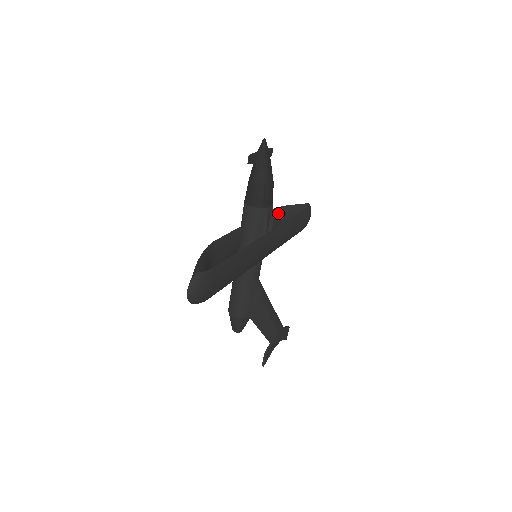
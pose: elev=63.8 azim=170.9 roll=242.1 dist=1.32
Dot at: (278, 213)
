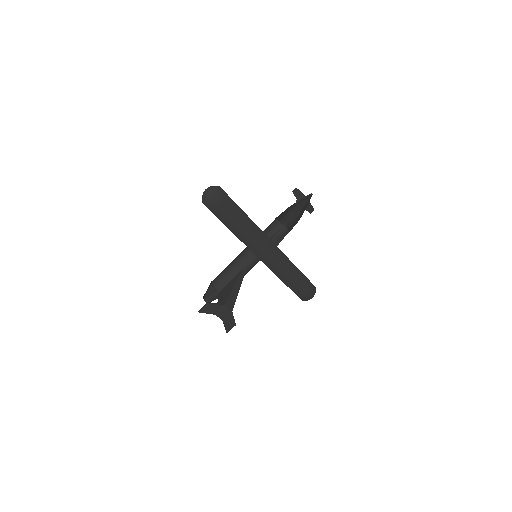
Dot at: occluded
